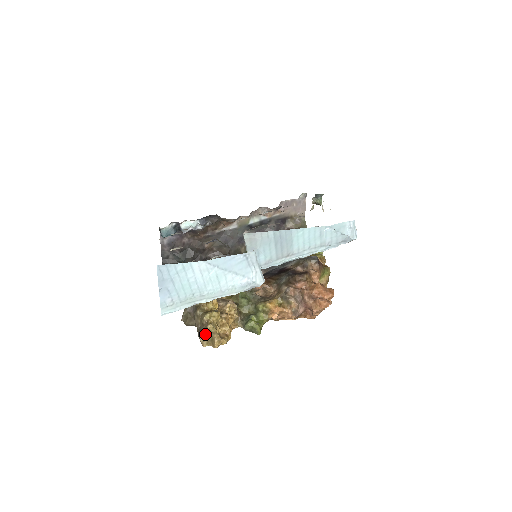
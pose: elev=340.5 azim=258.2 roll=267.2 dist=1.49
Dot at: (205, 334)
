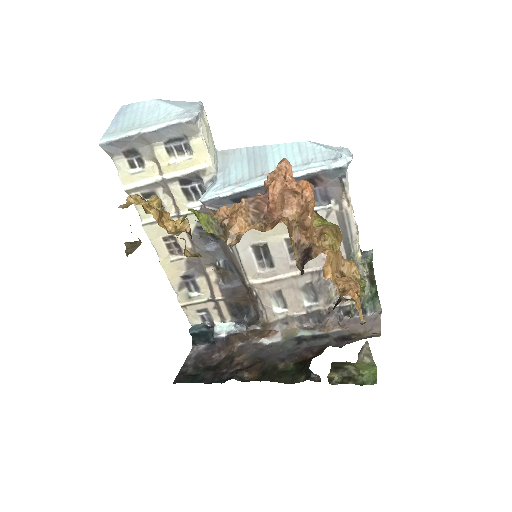
Dot at: (129, 202)
